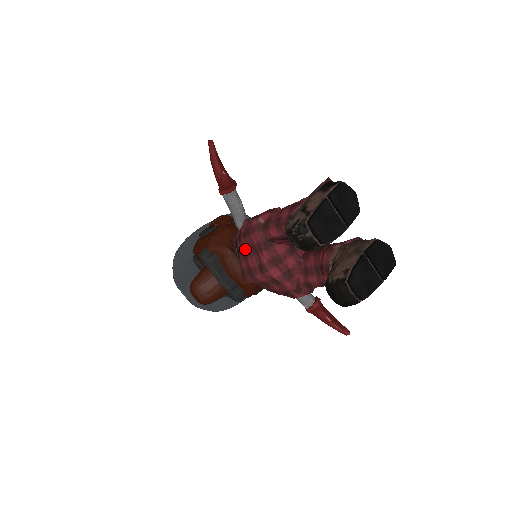
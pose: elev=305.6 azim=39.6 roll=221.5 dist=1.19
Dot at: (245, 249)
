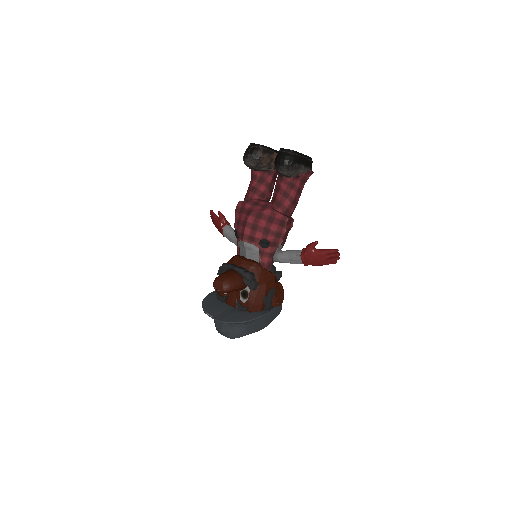
Dot at: (238, 219)
